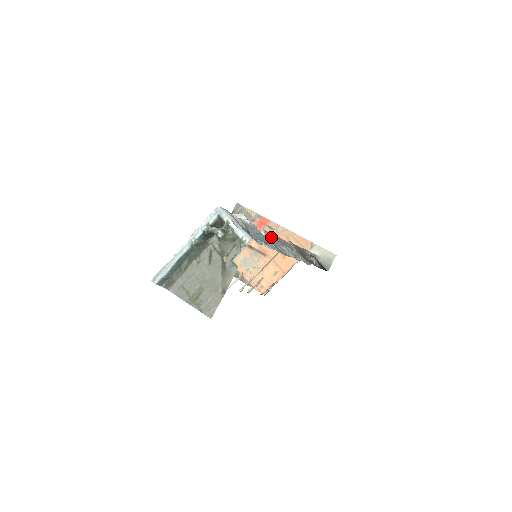
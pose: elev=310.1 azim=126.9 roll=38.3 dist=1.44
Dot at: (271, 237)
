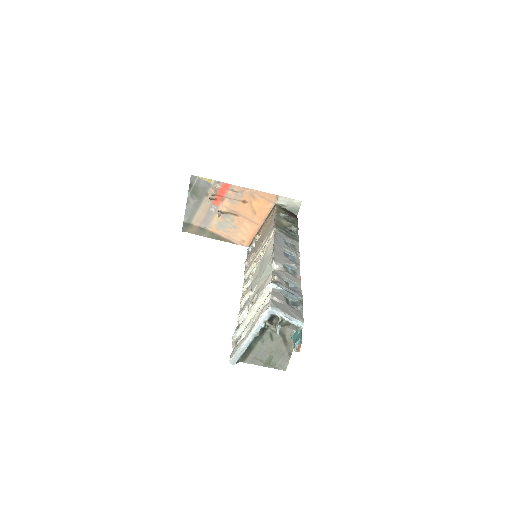
Dot at: (279, 261)
